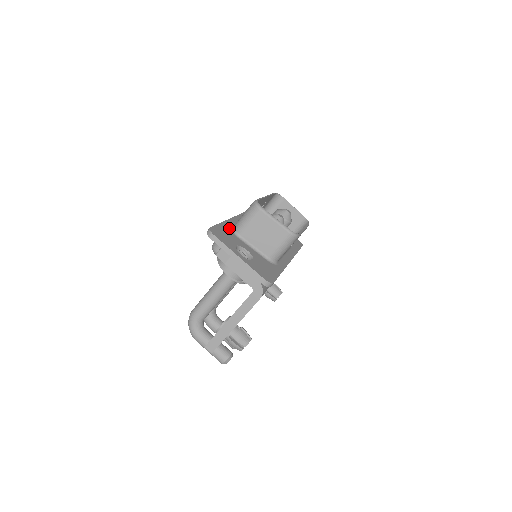
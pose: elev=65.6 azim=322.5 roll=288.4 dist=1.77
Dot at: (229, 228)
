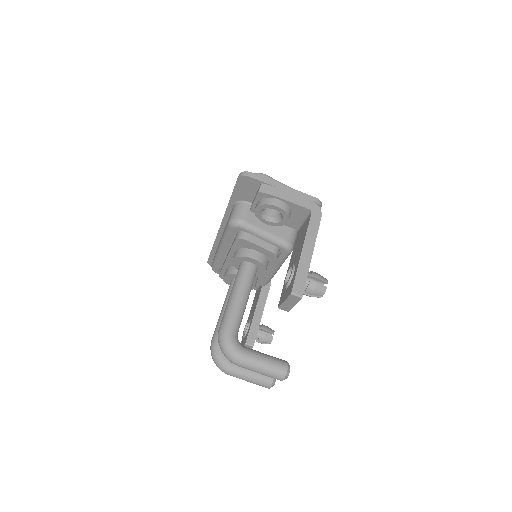
Dot at: occluded
